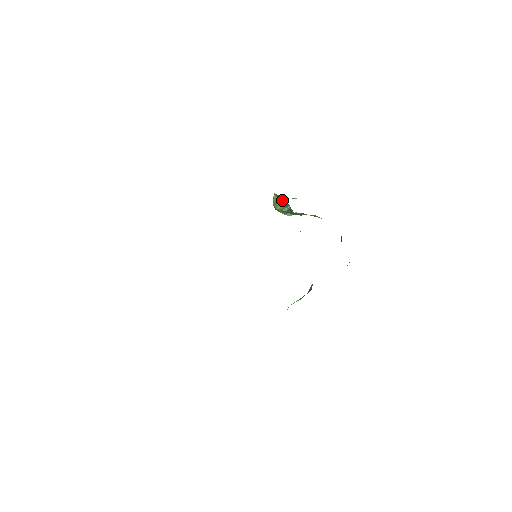
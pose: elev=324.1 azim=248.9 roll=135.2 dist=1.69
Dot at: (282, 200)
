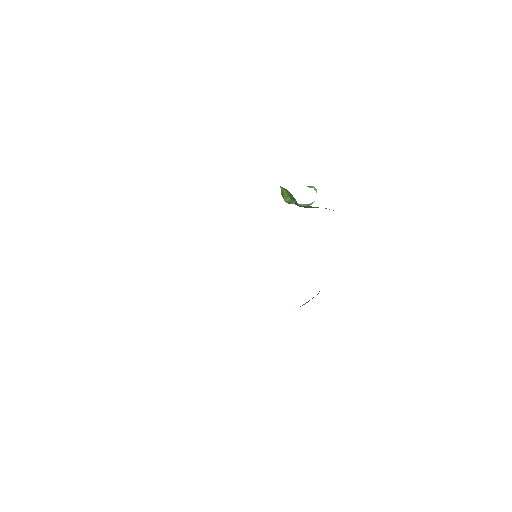
Dot at: (288, 192)
